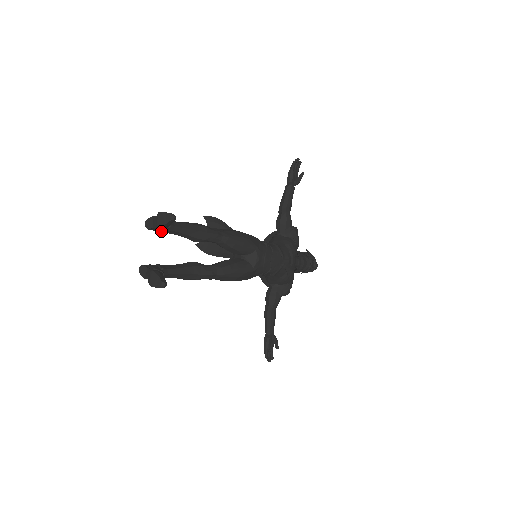
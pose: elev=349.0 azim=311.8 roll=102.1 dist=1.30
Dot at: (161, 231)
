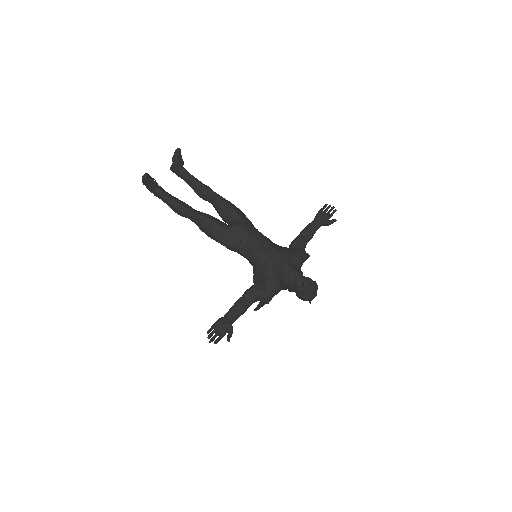
Dot at: (178, 174)
